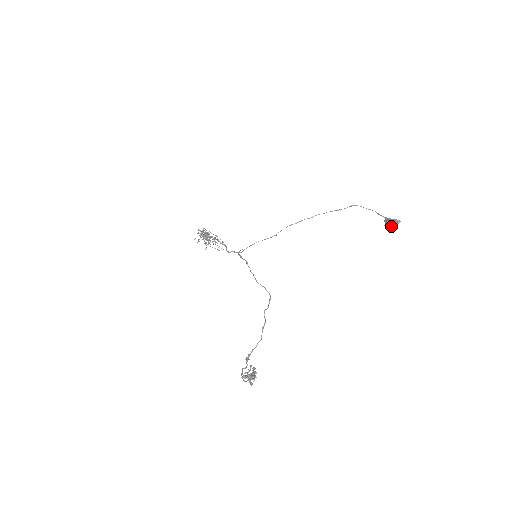
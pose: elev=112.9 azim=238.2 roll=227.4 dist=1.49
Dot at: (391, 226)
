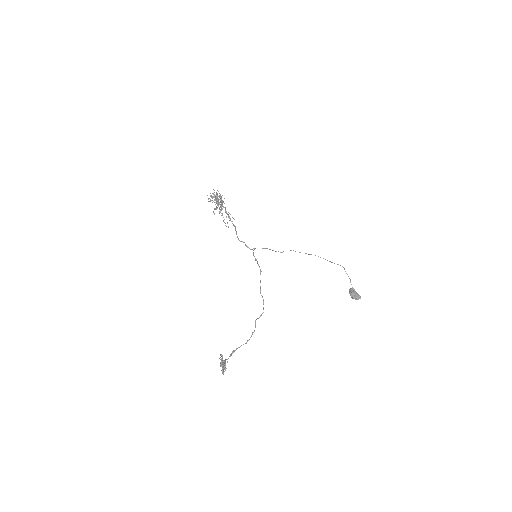
Dot at: (353, 297)
